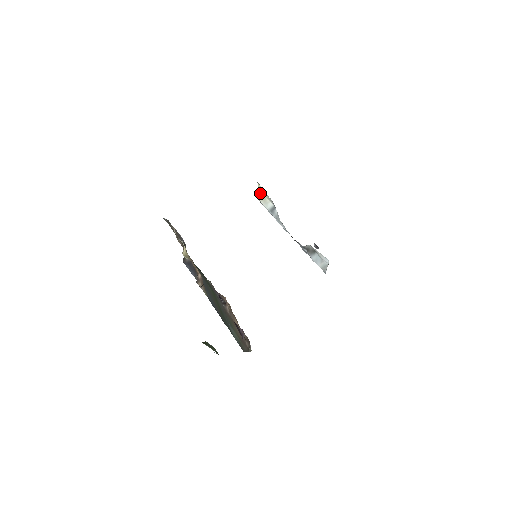
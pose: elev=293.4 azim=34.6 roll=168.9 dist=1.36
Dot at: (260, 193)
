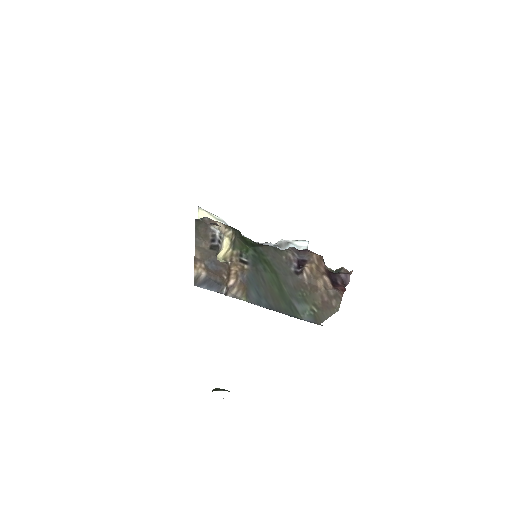
Dot at: occluded
